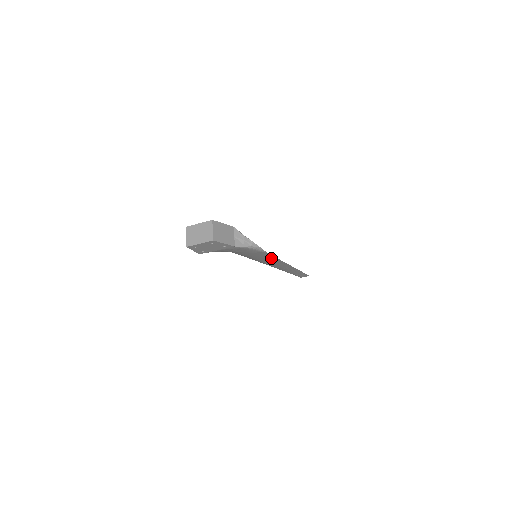
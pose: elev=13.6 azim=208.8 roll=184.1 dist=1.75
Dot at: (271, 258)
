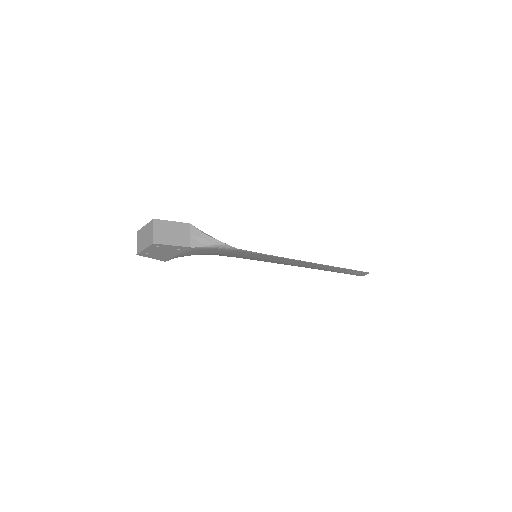
Dot at: (267, 256)
